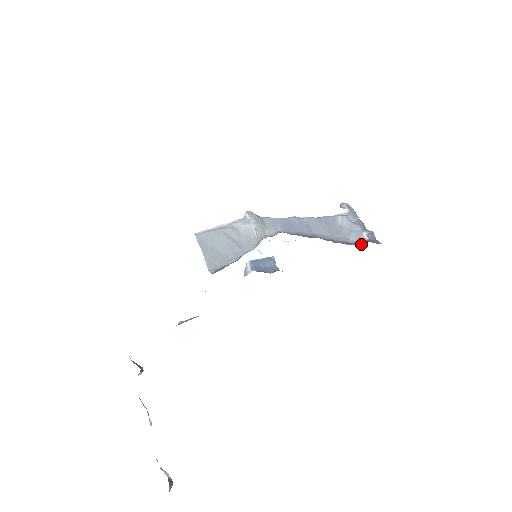
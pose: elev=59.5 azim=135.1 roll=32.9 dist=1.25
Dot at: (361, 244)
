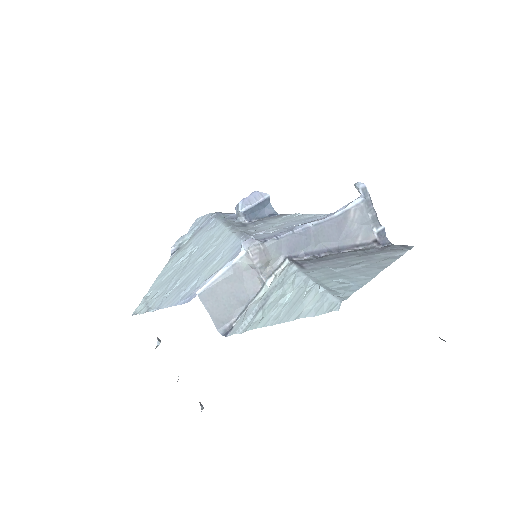
Dot at: (368, 242)
